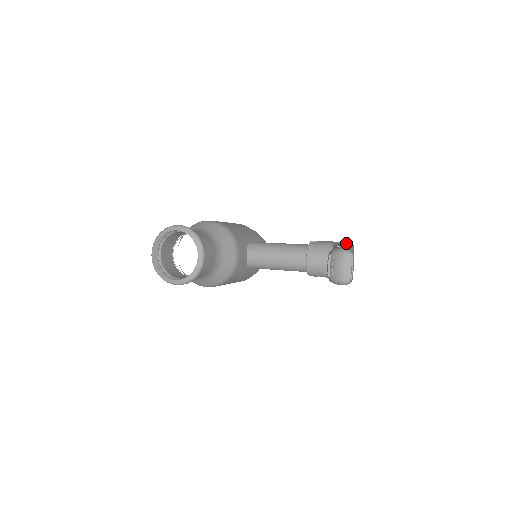
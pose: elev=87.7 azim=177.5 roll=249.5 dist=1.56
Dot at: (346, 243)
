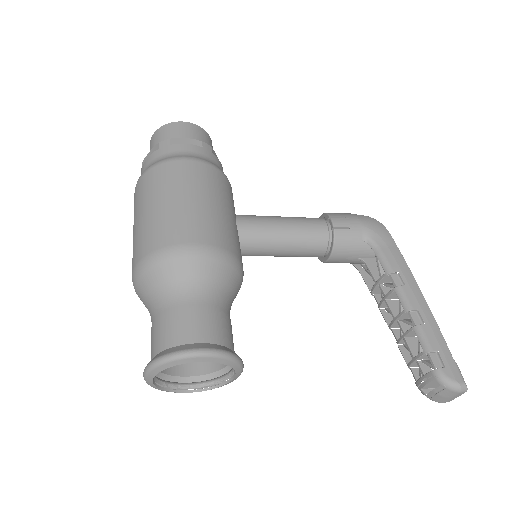
Dot at: (382, 232)
